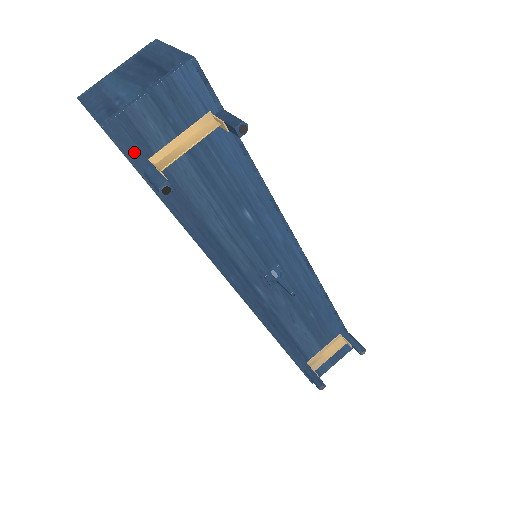
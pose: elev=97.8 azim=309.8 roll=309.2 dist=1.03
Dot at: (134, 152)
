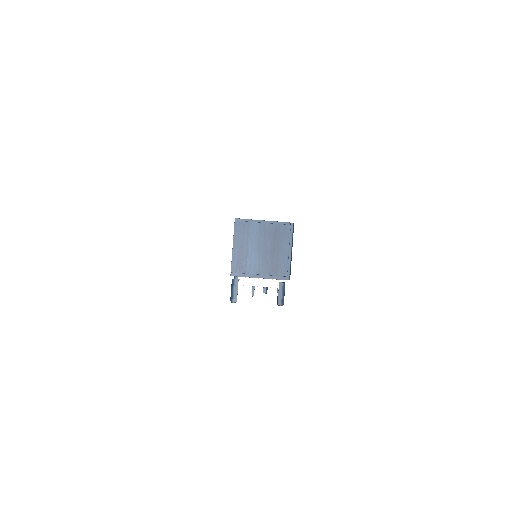
Dot at: occluded
